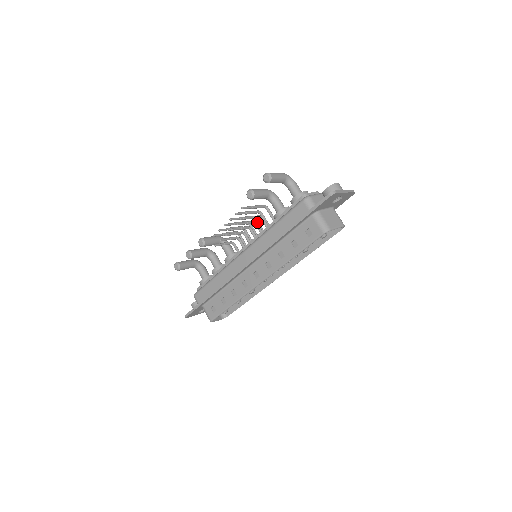
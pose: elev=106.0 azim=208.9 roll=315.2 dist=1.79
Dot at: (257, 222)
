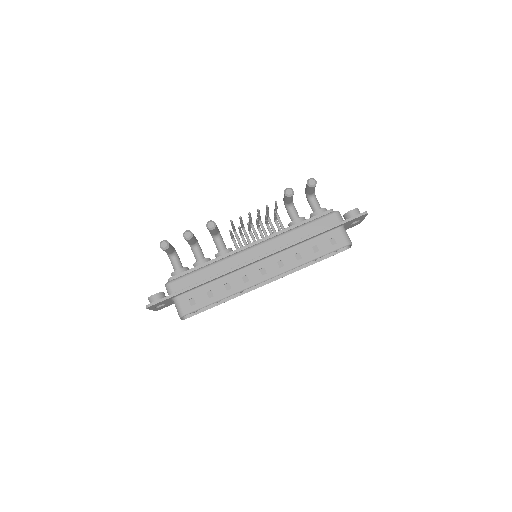
Dot at: (262, 225)
